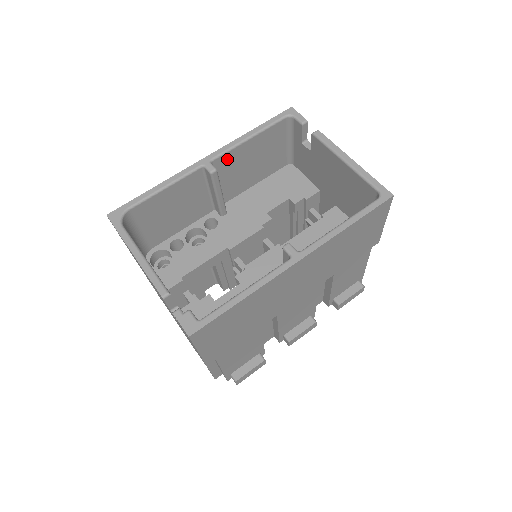
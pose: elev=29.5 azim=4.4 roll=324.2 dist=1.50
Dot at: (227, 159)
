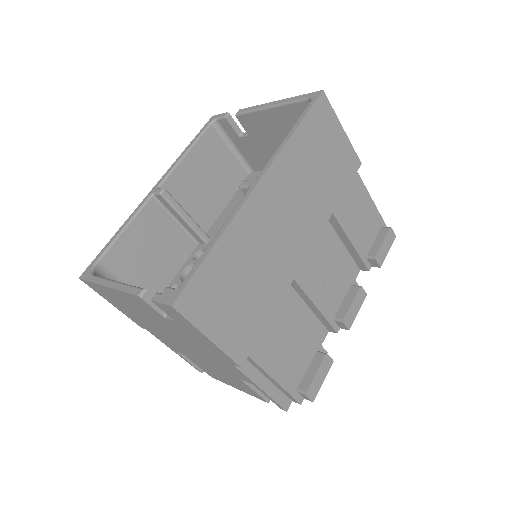
Dot at: (175, 182)
